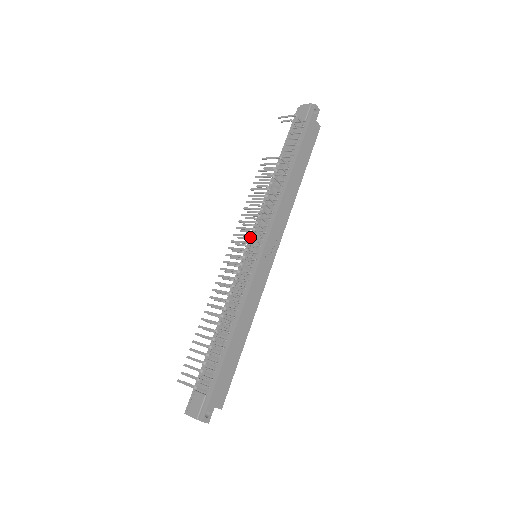
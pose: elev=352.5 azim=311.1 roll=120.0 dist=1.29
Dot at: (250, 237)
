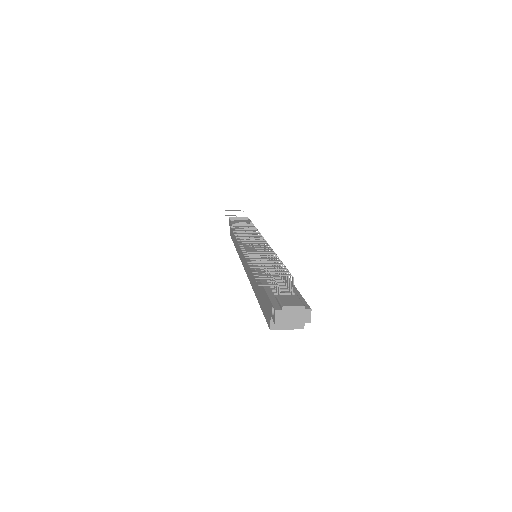
Dot at: occluded
